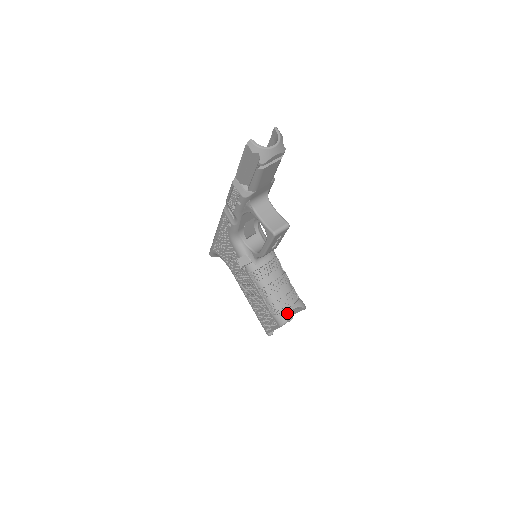
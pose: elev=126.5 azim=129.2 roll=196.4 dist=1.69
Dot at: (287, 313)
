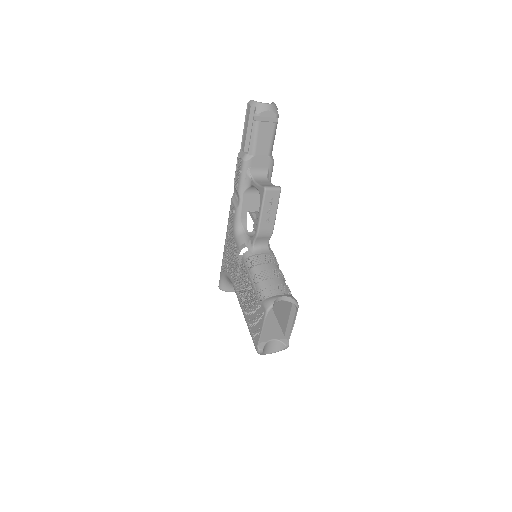
Dot at: (275, 297)
